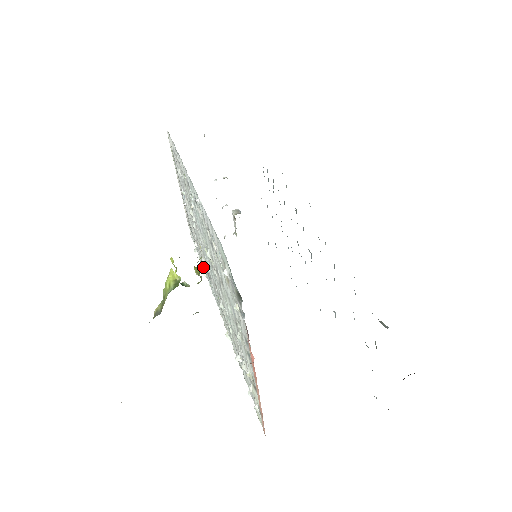
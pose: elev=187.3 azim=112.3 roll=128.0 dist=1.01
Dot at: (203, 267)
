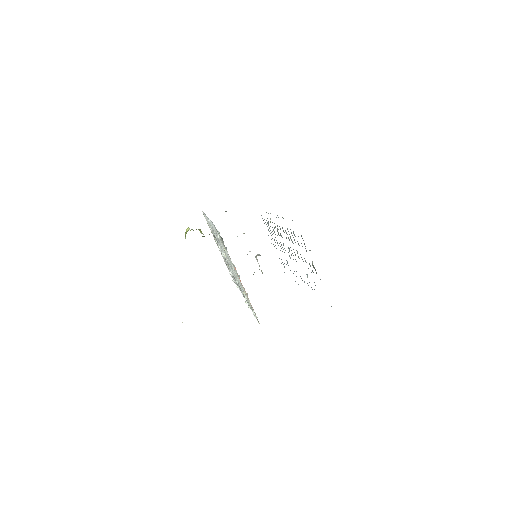
Dot at: (236, 284)
